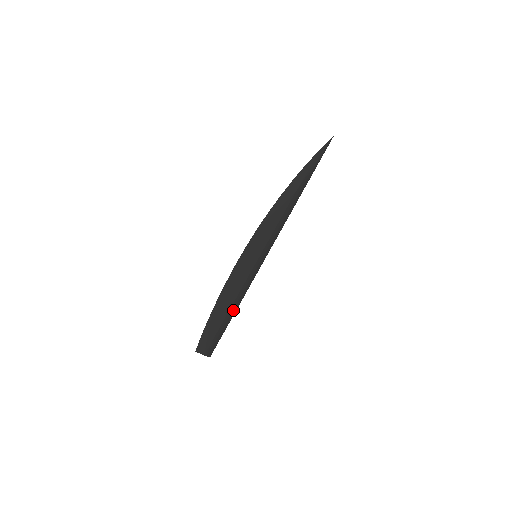
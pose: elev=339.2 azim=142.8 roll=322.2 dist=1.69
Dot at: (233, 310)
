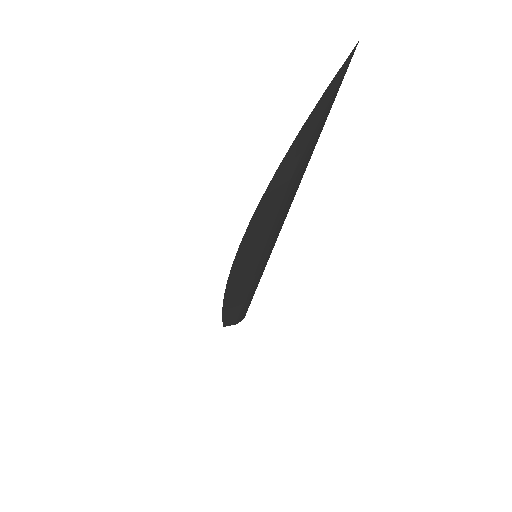
Dot at: (251, 294)
